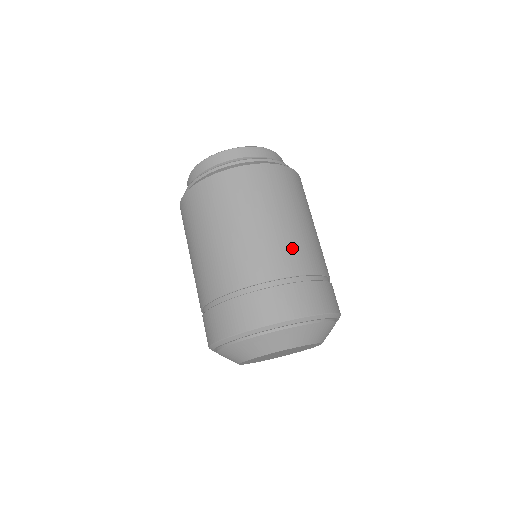
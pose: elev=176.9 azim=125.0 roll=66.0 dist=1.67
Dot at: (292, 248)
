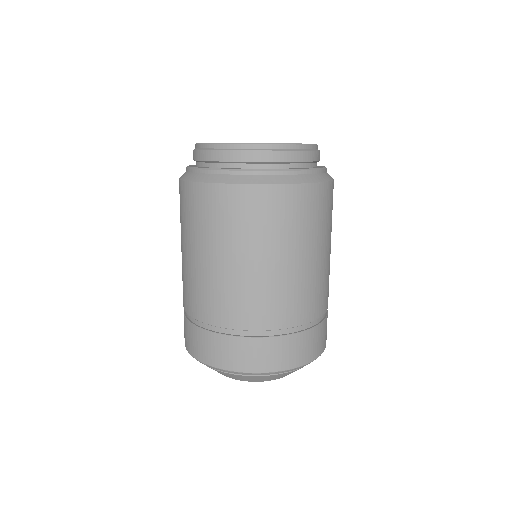
Dot at: (265, 299)
